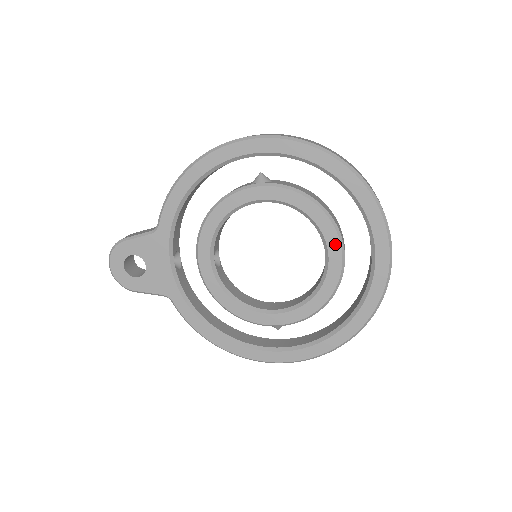
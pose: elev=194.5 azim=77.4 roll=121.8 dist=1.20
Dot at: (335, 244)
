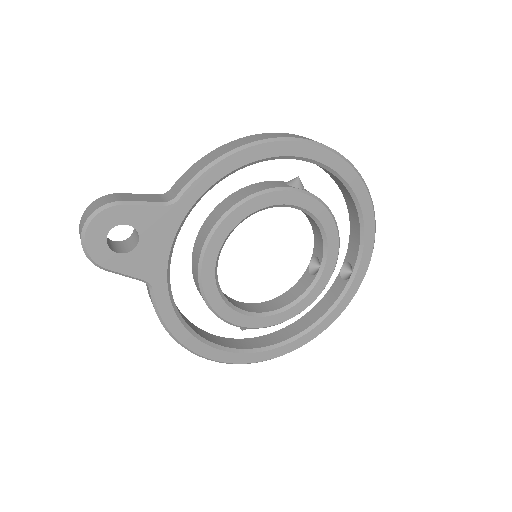
Dot at: (332, 263)
